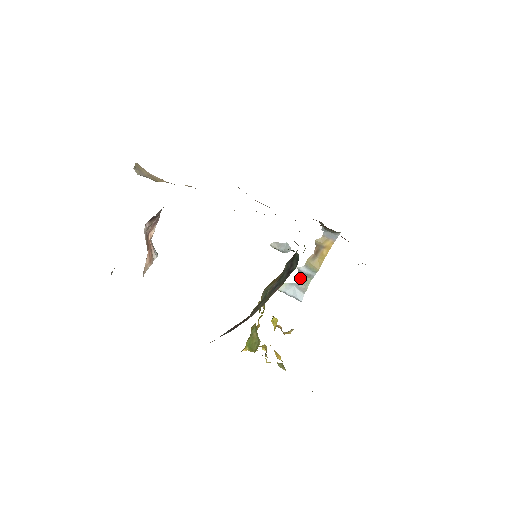
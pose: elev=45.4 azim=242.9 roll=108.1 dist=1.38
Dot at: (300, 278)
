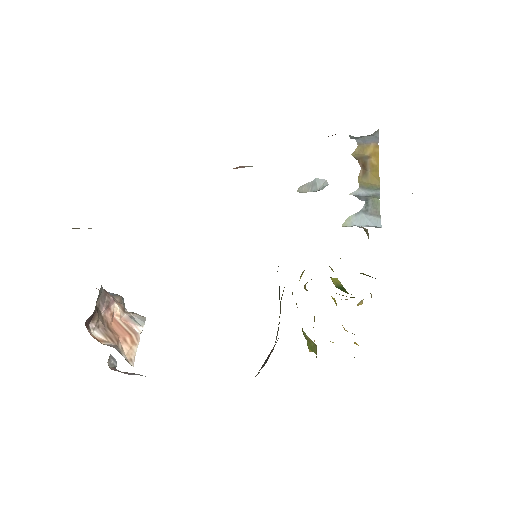
Dot at: occluded
